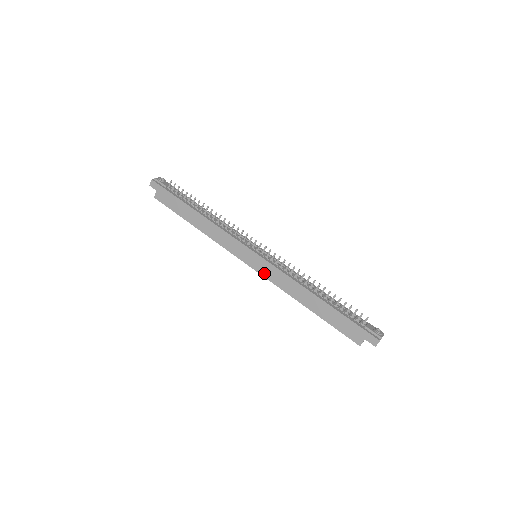
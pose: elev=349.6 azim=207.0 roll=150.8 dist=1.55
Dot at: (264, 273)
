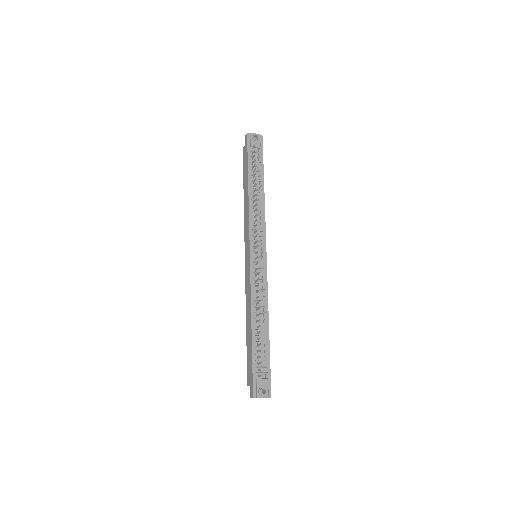
Dot at: (246, 274)
